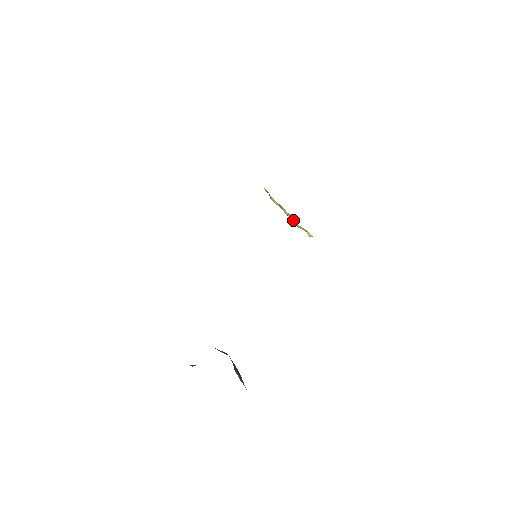
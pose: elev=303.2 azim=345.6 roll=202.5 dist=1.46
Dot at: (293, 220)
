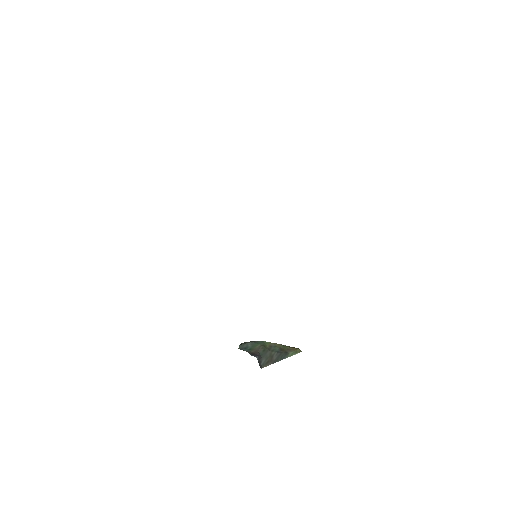
Dot at: occluded
